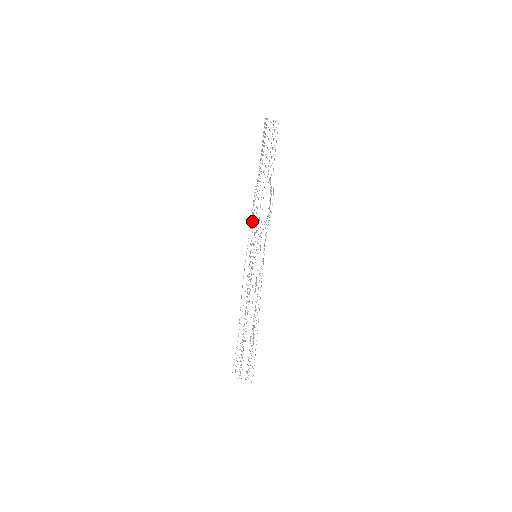
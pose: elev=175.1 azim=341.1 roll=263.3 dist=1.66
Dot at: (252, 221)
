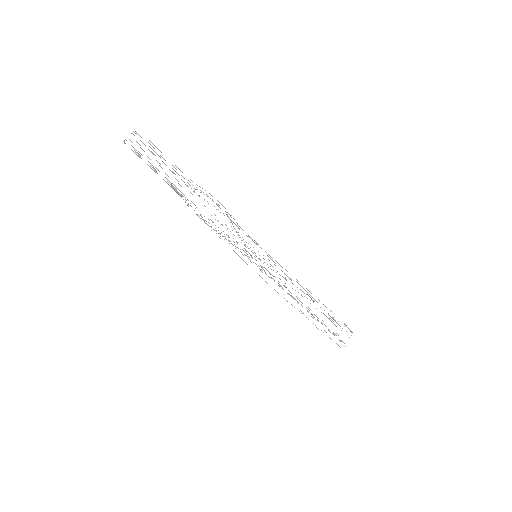
Dot at: occluded
